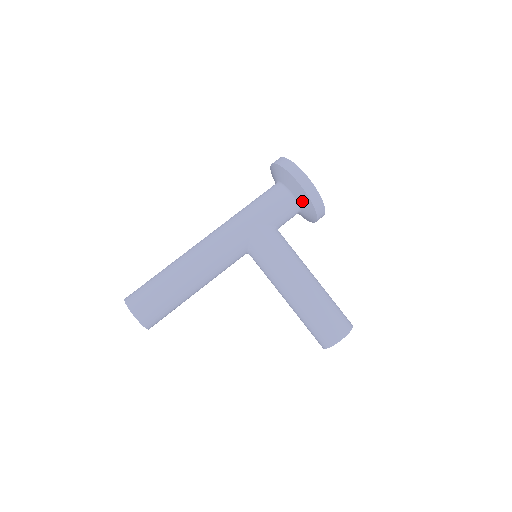
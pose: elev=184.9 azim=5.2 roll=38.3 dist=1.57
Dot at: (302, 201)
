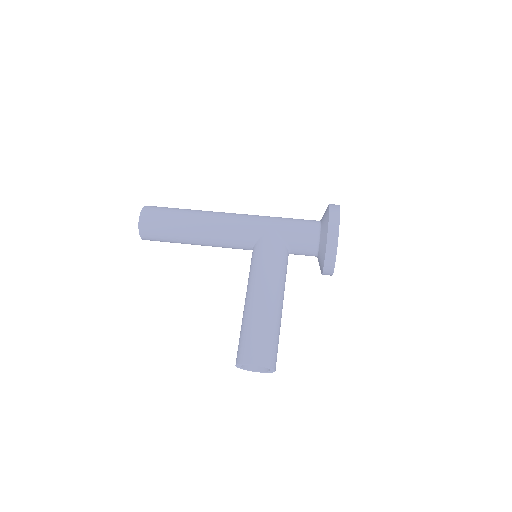
Dot at: (322, 240)
